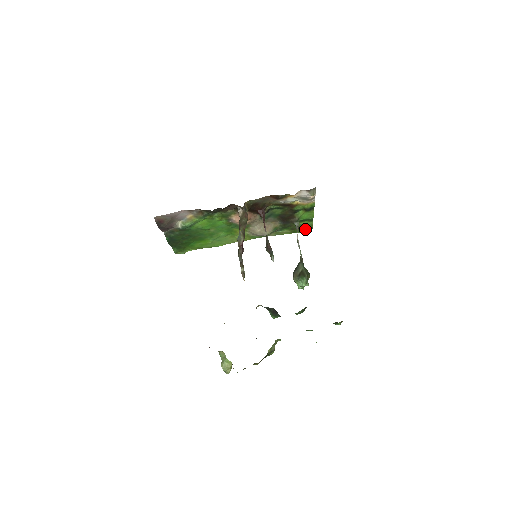
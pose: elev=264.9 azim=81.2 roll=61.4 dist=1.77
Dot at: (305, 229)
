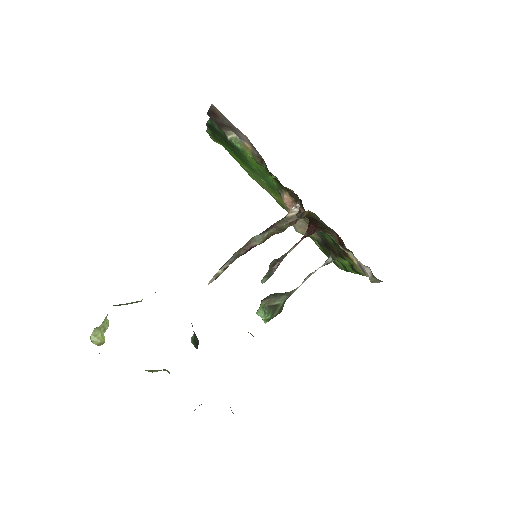
Dot at: (334, 262)
